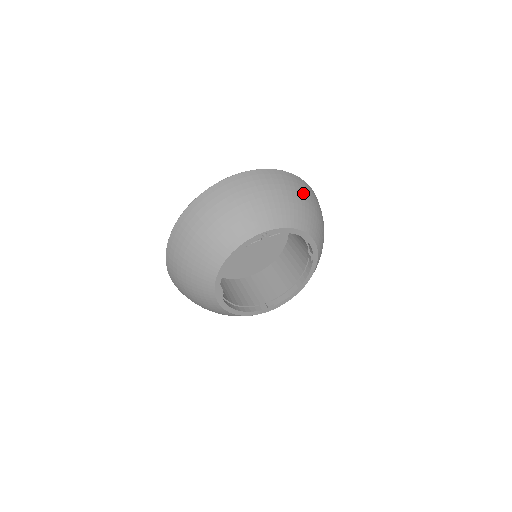
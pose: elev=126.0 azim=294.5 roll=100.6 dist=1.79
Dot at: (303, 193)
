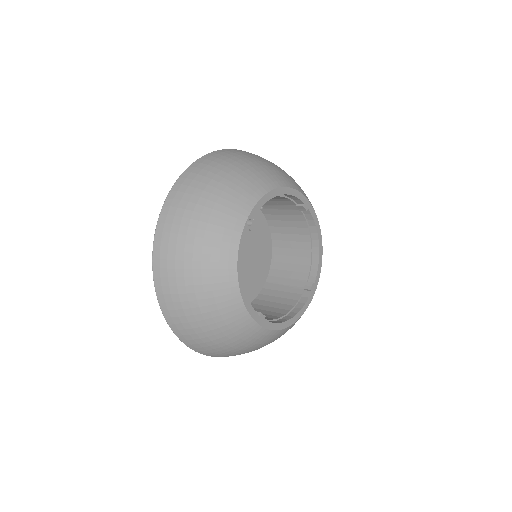
Dot at: (242, 157)
